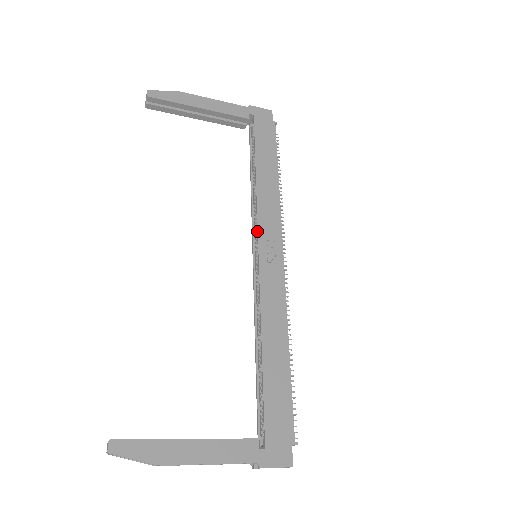
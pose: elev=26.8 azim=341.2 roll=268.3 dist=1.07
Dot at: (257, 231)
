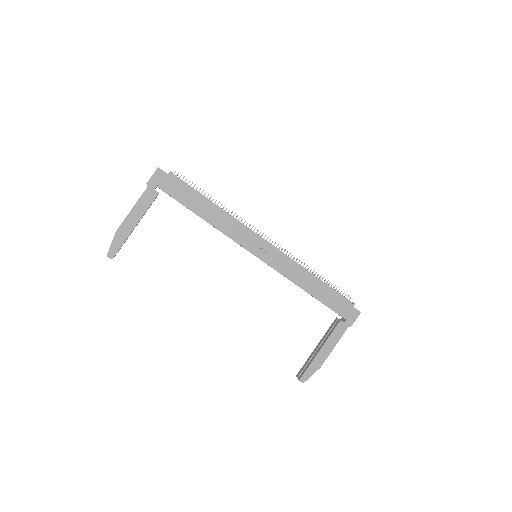
Dot at: occluded
